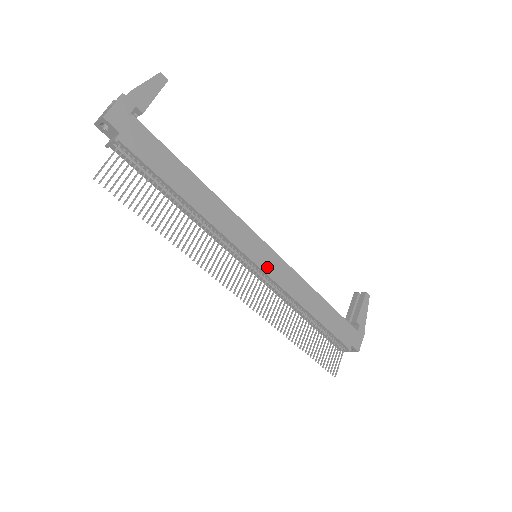
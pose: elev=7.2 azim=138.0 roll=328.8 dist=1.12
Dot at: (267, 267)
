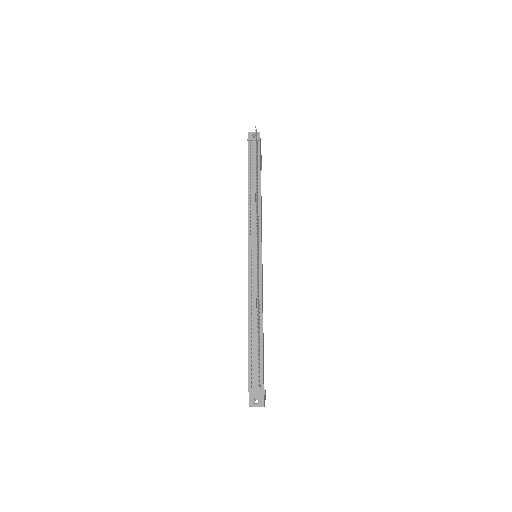
Dot at: occluded
